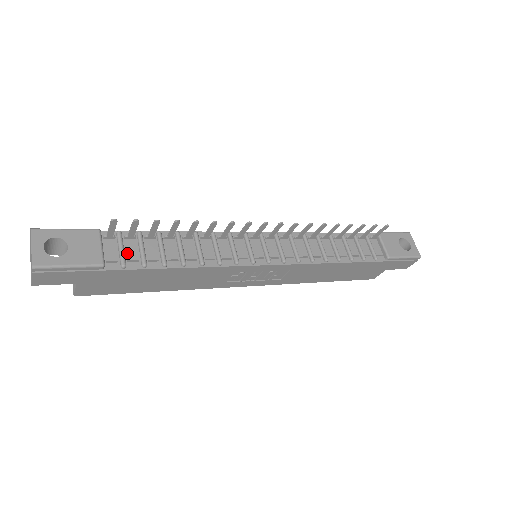
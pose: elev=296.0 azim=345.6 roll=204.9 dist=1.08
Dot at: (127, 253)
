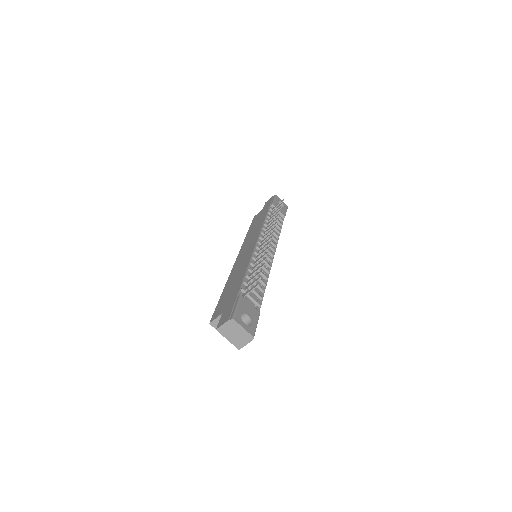
Dot at: (253, 298)
